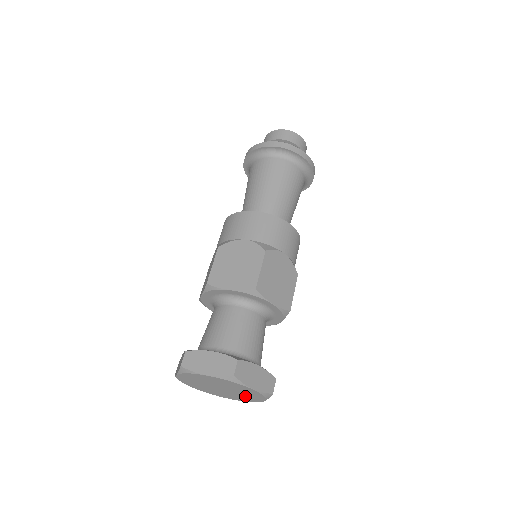
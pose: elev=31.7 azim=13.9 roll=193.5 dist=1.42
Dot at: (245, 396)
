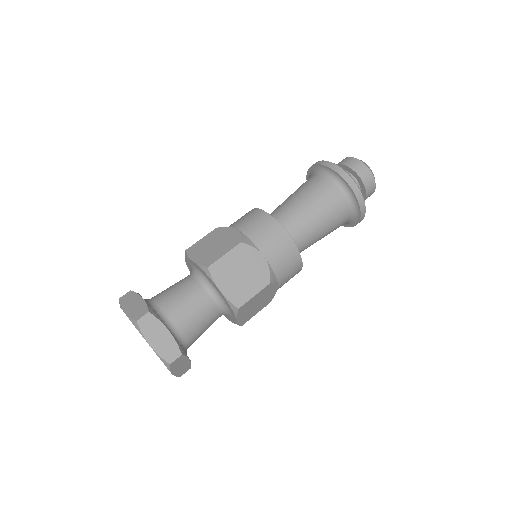
Dot at: occluded
